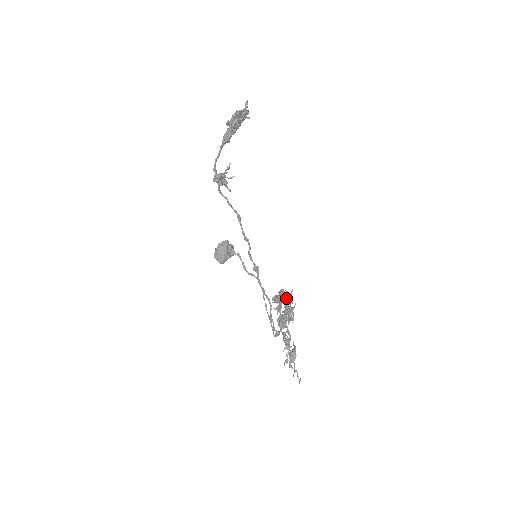
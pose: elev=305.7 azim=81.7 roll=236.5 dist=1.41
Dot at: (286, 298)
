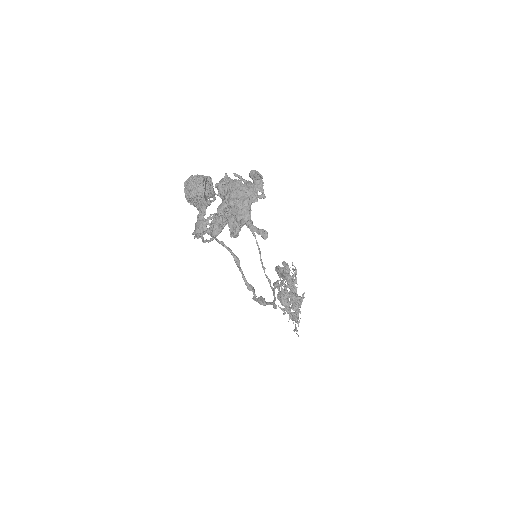
Dot at: (295, 303)
